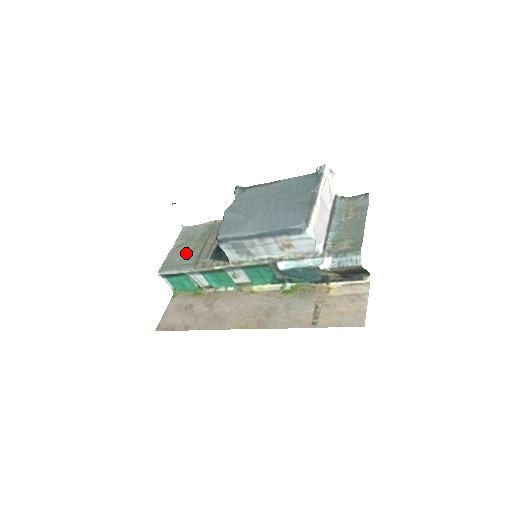
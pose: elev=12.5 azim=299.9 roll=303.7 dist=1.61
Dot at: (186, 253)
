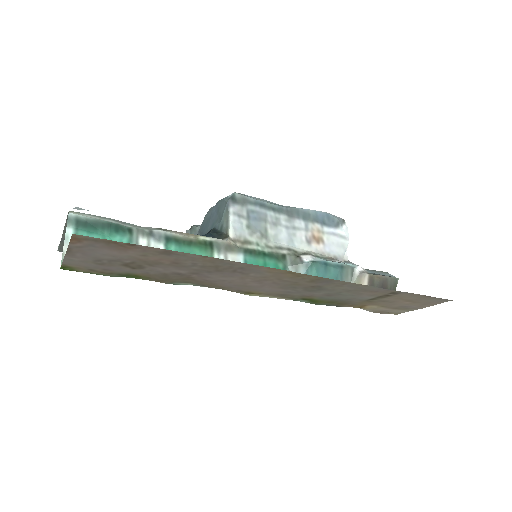
Dot at: occluded
